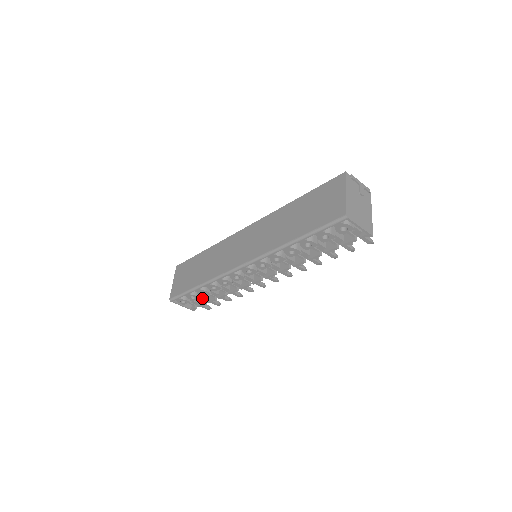
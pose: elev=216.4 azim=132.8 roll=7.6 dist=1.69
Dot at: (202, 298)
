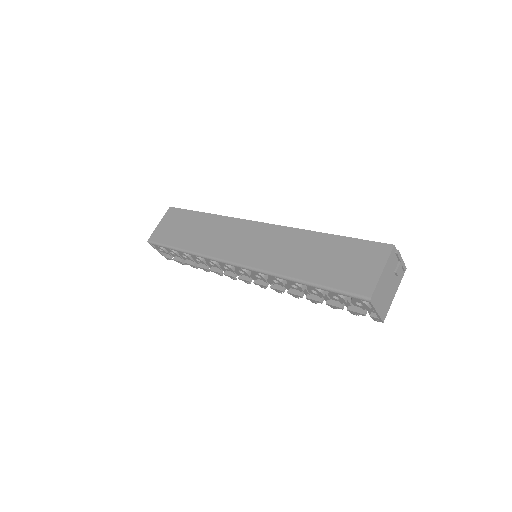
Dot at: occluded
